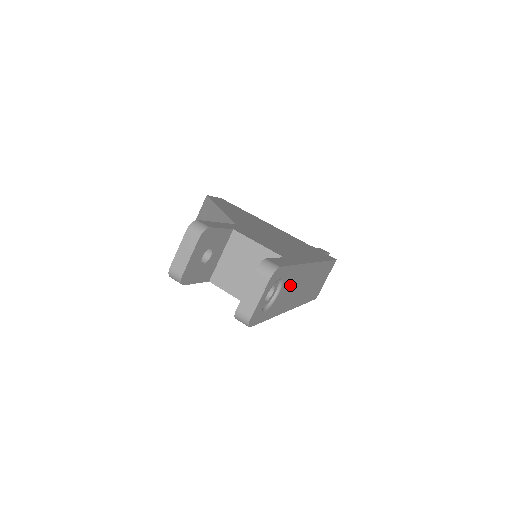
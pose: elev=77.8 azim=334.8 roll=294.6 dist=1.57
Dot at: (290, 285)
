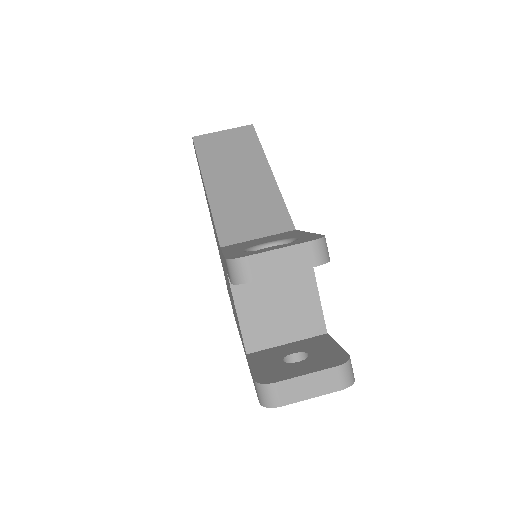
Dot at: occluded
